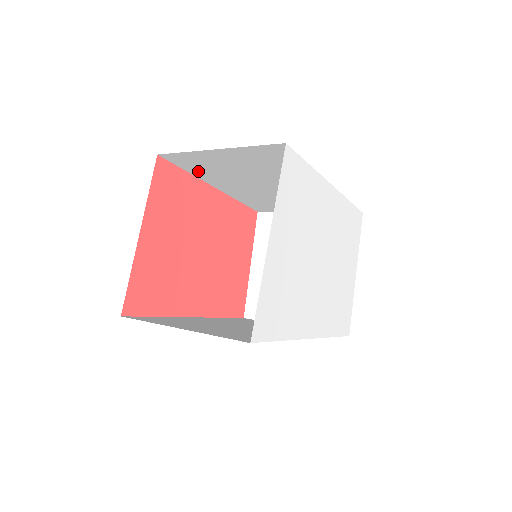
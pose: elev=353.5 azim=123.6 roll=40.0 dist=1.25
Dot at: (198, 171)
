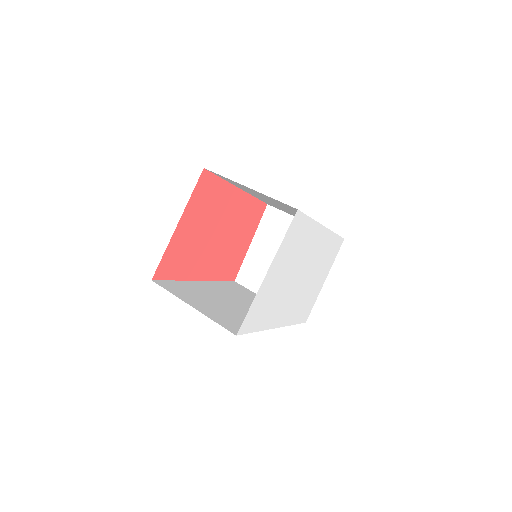
Dot at: (231, 182)
